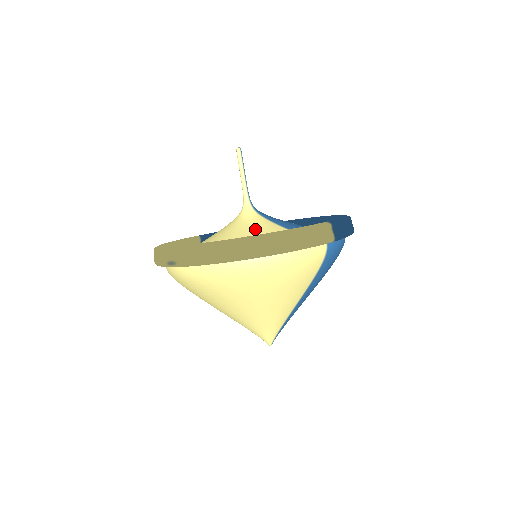
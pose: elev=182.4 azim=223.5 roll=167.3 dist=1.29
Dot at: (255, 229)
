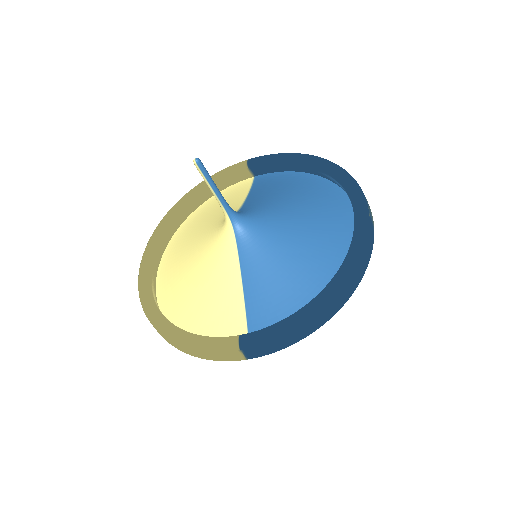
Dot at: (213, 270)
